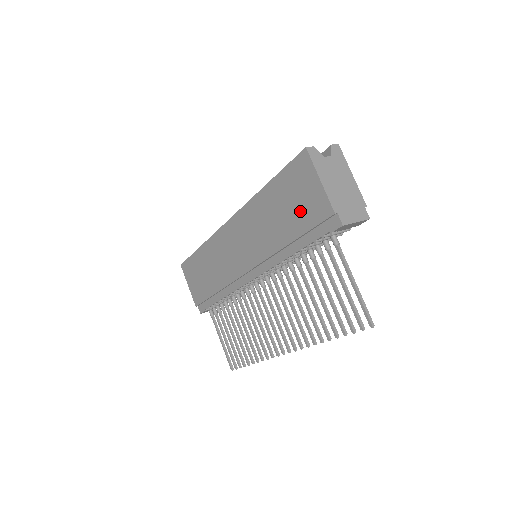
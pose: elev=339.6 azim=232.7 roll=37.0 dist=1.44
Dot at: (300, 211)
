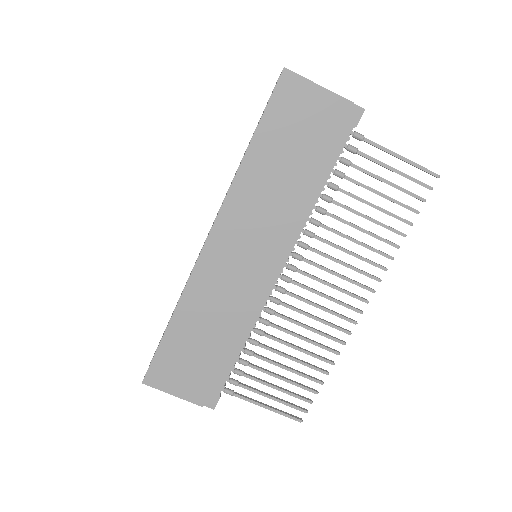
Dot at: (311, 135)
